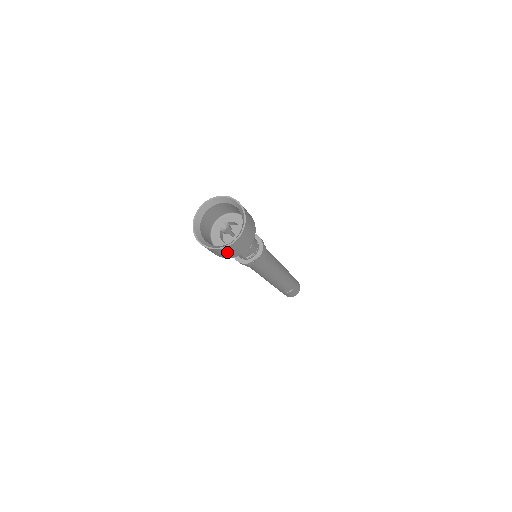
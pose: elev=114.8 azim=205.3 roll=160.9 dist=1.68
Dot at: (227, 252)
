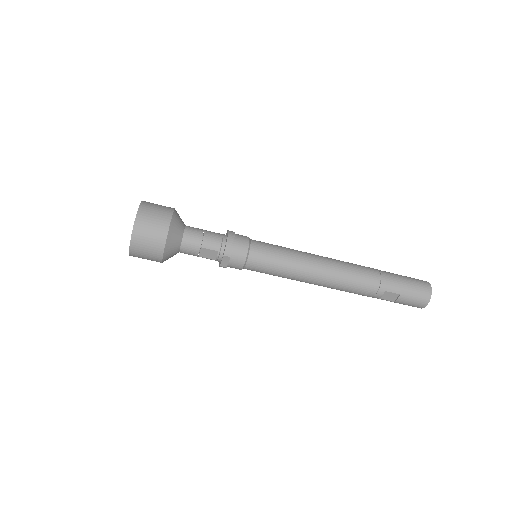
Dot at: (143, 256)
